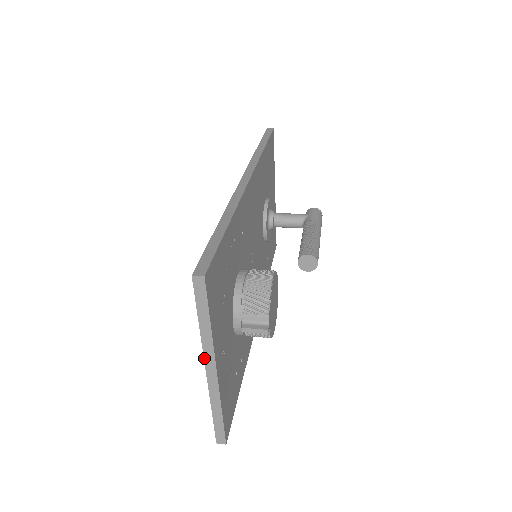
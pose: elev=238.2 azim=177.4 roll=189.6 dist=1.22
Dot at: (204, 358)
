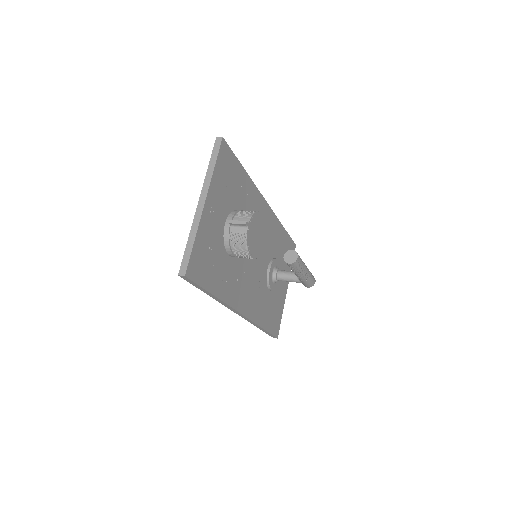
Dot at: (201, 192)
